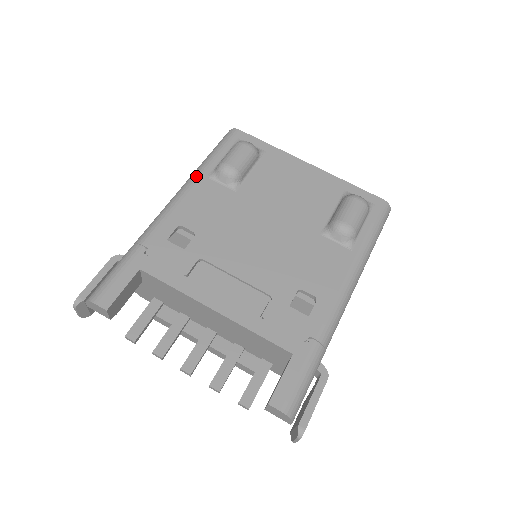
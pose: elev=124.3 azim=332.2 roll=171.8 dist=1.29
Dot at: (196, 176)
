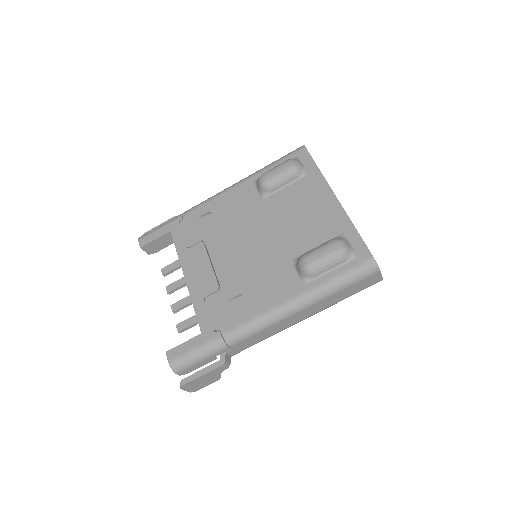
Dot at: (247, 178)
